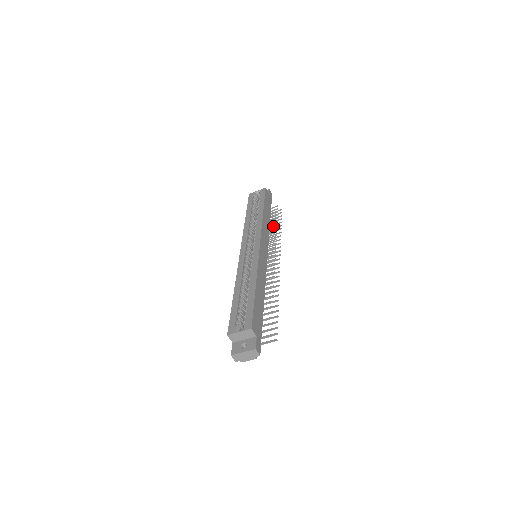
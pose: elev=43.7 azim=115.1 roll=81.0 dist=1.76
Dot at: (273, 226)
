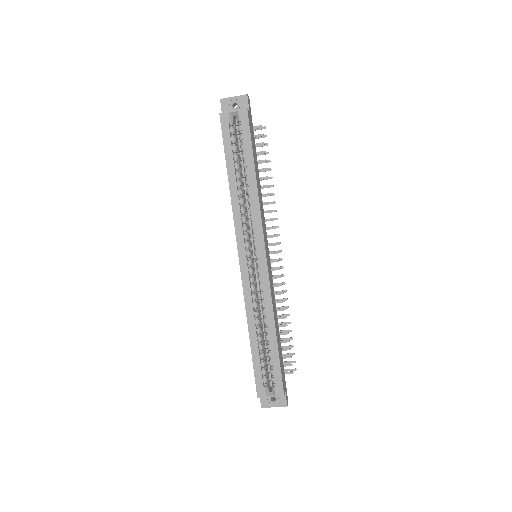
Dot at: (263, 179)
